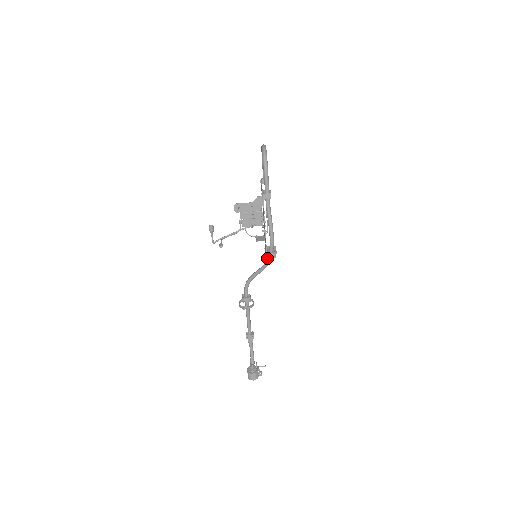
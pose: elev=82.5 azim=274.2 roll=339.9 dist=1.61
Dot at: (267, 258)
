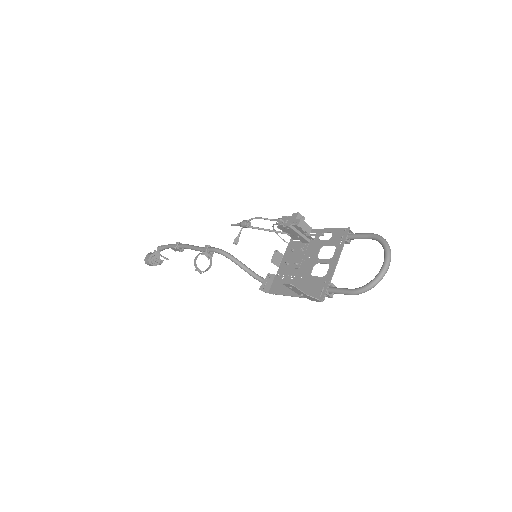
Dot at: (262, 280)
